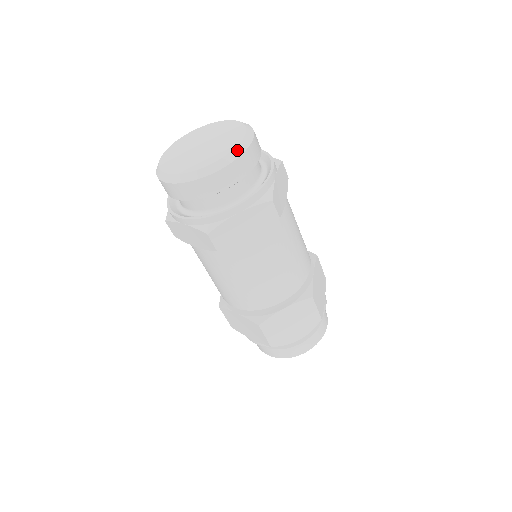
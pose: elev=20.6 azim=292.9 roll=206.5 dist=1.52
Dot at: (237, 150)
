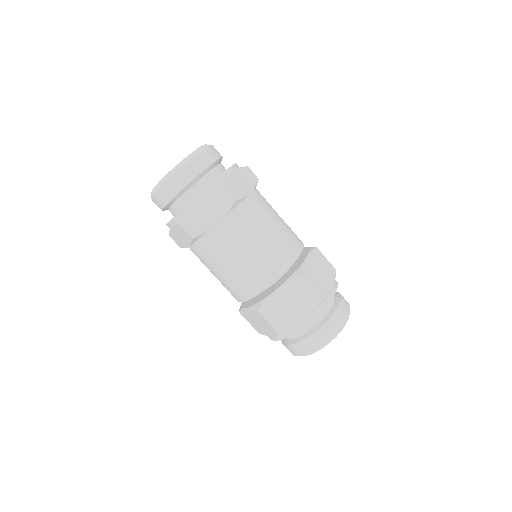
Dot at: (189, 156)
